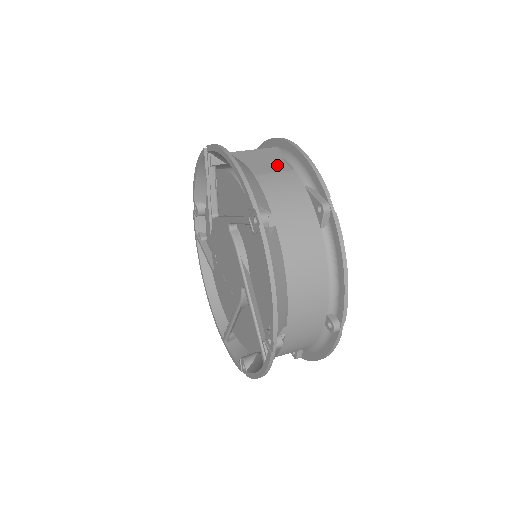
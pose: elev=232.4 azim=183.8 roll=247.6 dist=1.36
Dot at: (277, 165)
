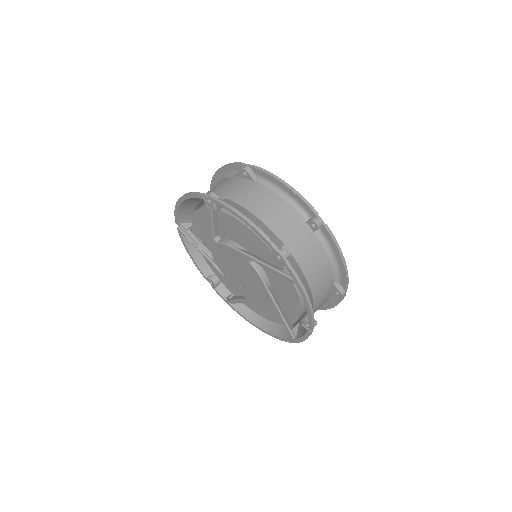
Dot at: occluded
